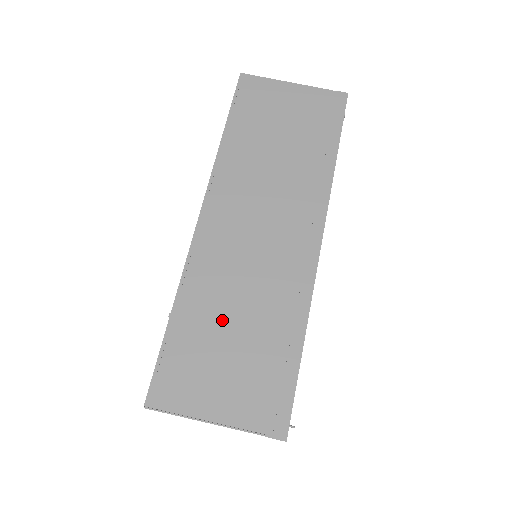
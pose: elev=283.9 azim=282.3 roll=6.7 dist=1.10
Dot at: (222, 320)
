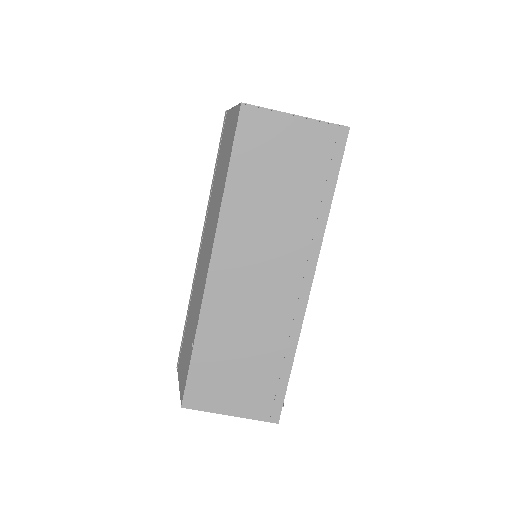
Dot at: (233, 349)
